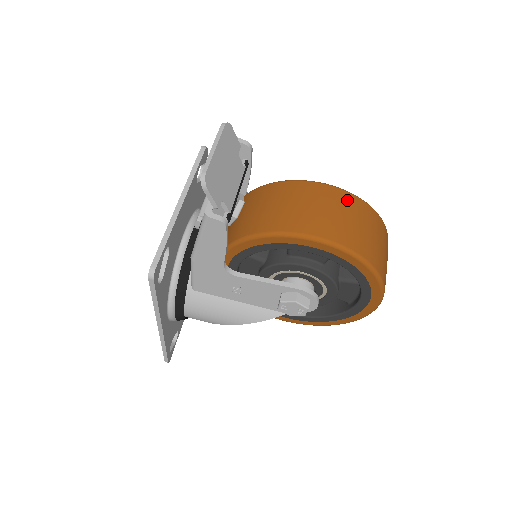
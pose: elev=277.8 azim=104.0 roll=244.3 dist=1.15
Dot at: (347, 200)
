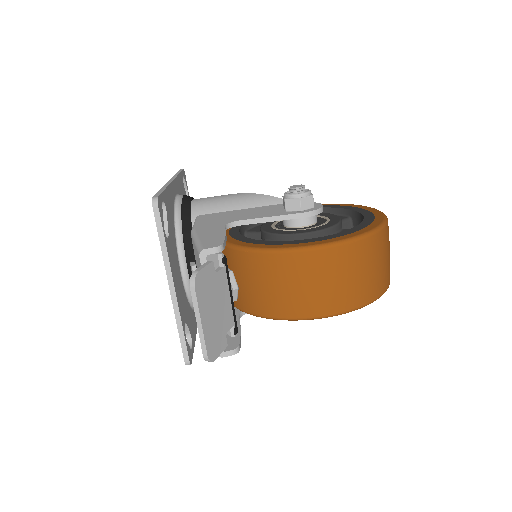
Dot at: (342, 257)
